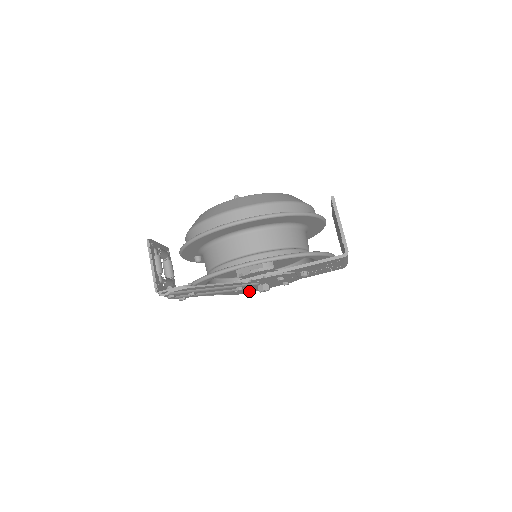
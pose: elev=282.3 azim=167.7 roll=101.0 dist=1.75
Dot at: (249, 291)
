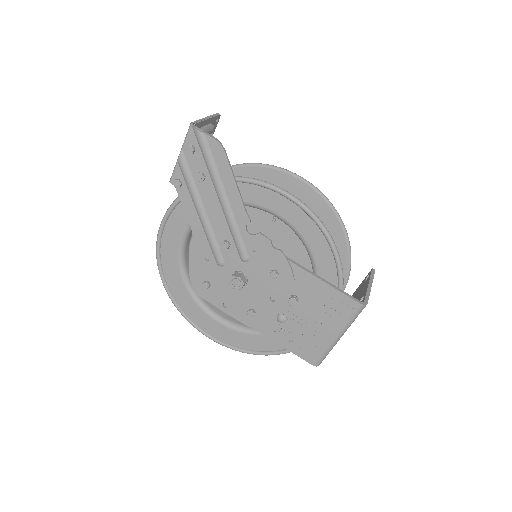
Dot at: (210, 283)
